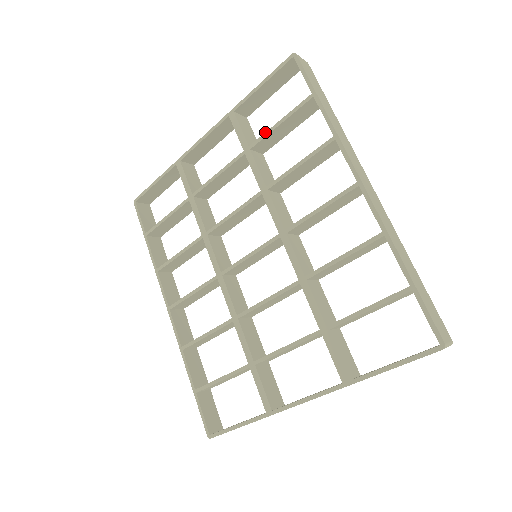
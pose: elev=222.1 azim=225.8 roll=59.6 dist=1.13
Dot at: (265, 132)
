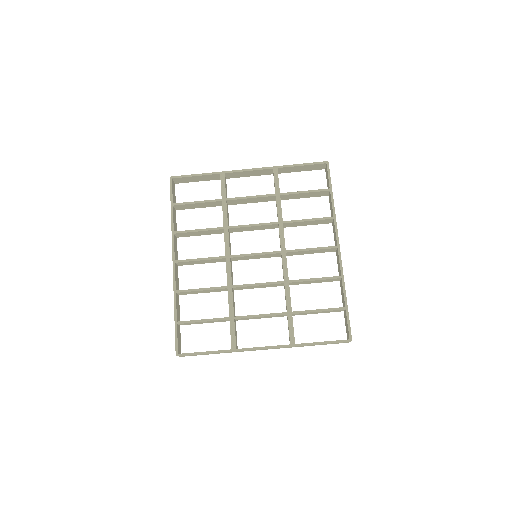
Dot at: occluded
